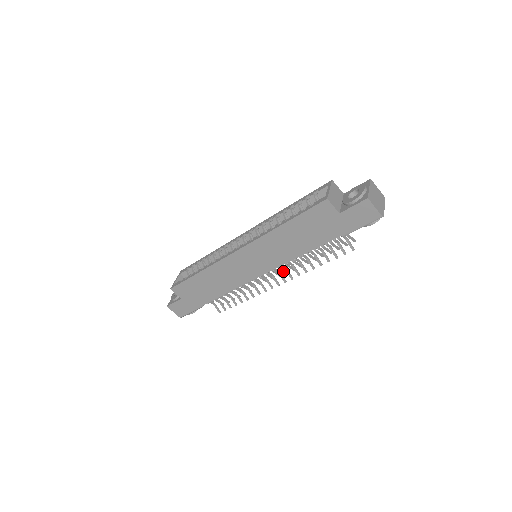
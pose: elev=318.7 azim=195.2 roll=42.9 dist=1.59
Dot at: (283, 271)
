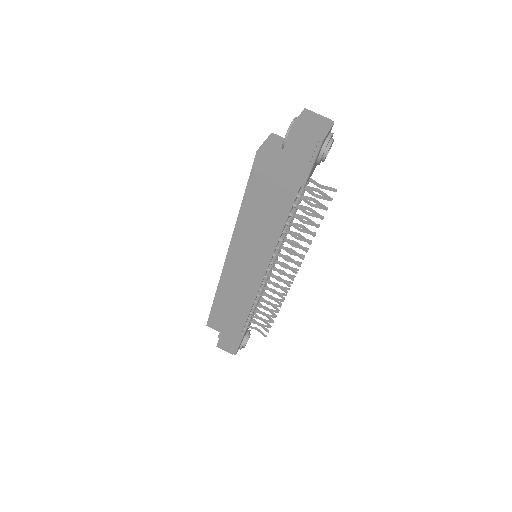
Dot at: occluded
